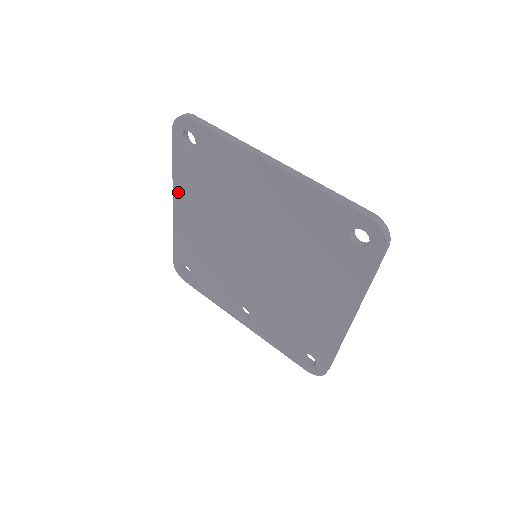
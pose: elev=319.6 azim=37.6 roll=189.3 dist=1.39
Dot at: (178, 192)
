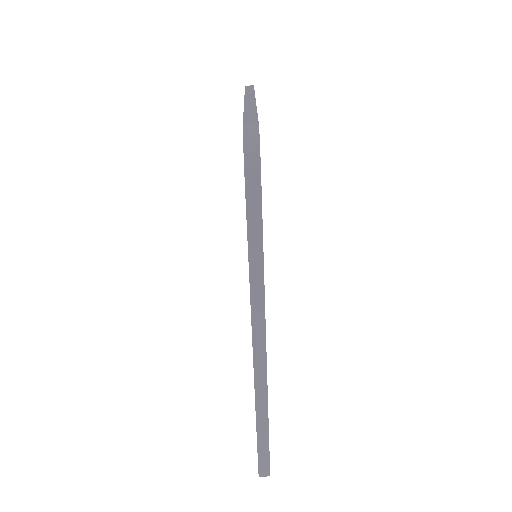
Dot at: occluded
